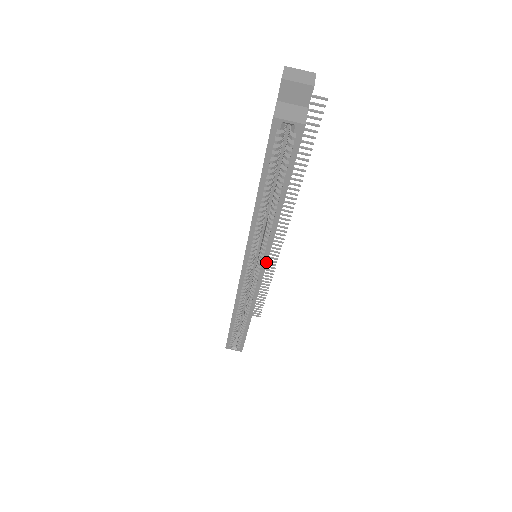
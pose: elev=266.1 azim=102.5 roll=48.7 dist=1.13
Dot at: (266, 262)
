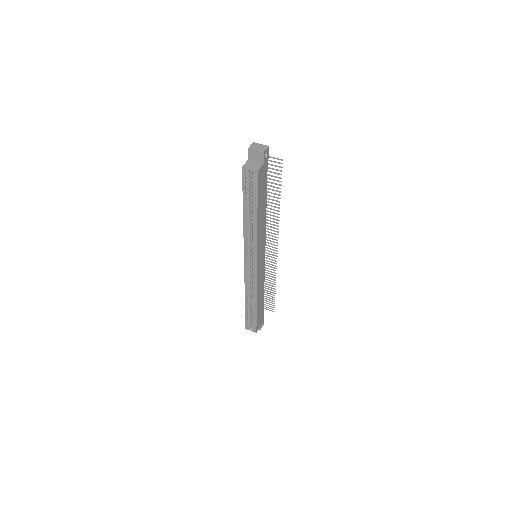
Dot at: (256, 257)
